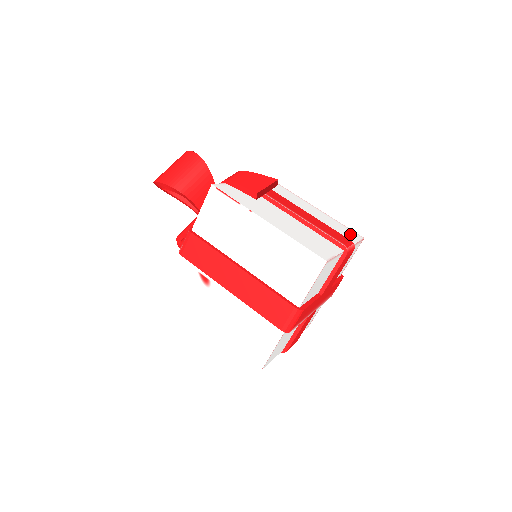
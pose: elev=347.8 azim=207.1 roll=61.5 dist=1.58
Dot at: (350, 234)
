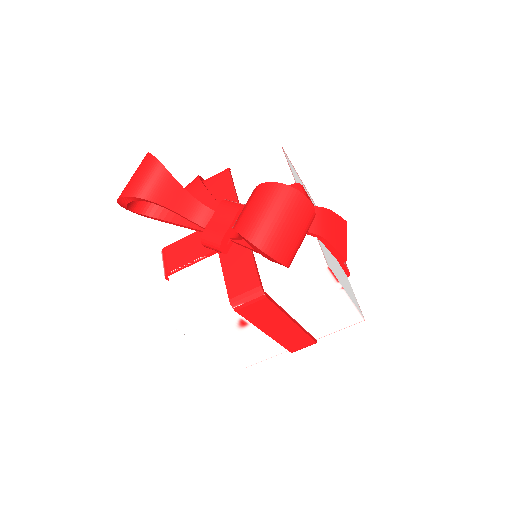
Dot at: occluded
